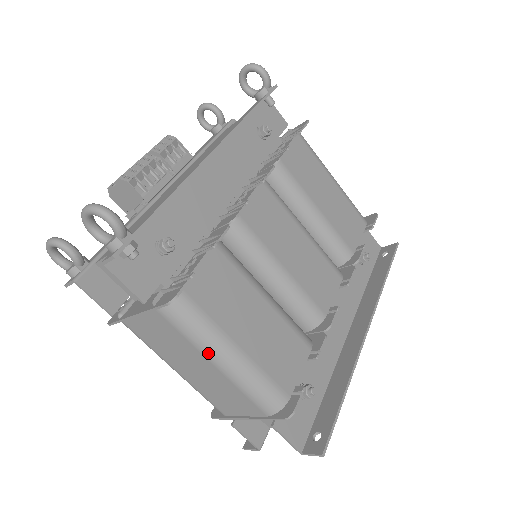
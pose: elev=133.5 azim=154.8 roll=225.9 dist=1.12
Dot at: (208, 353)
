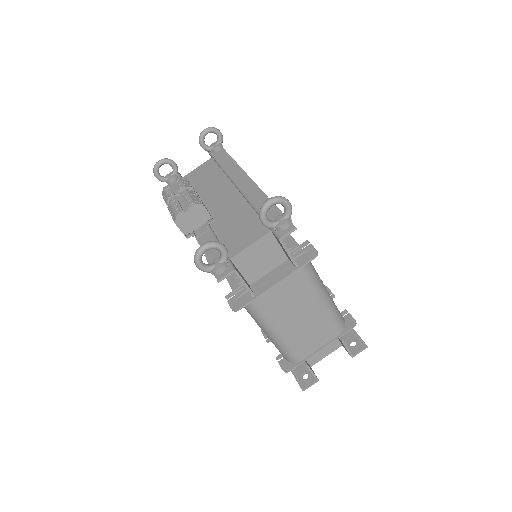
Dot at: (320, 295)
